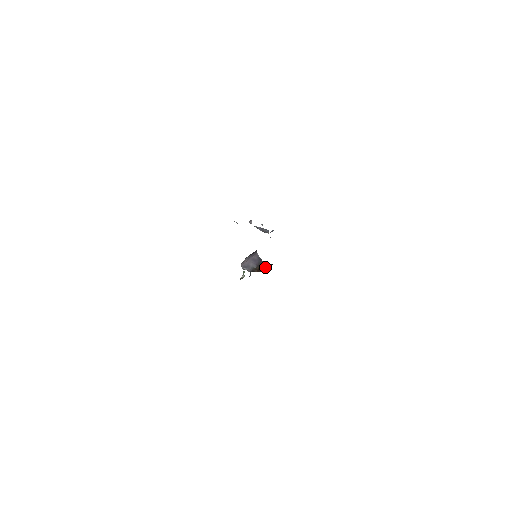
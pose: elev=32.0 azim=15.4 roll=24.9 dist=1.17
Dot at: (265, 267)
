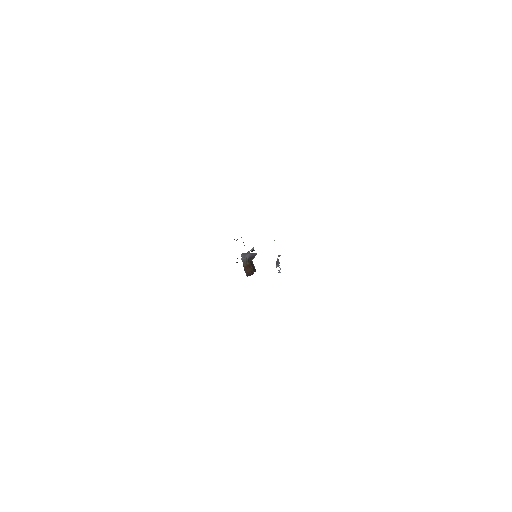
Dot at: occluded
